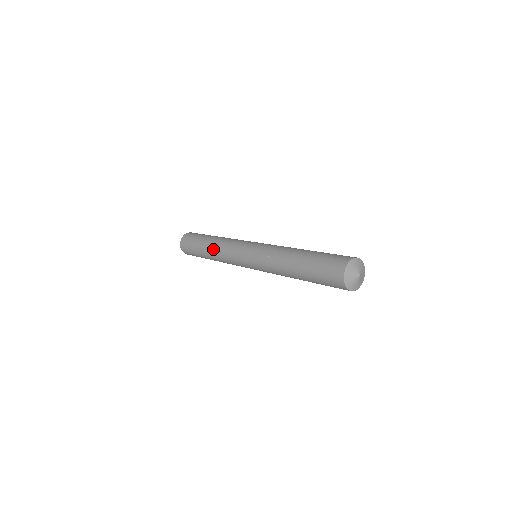
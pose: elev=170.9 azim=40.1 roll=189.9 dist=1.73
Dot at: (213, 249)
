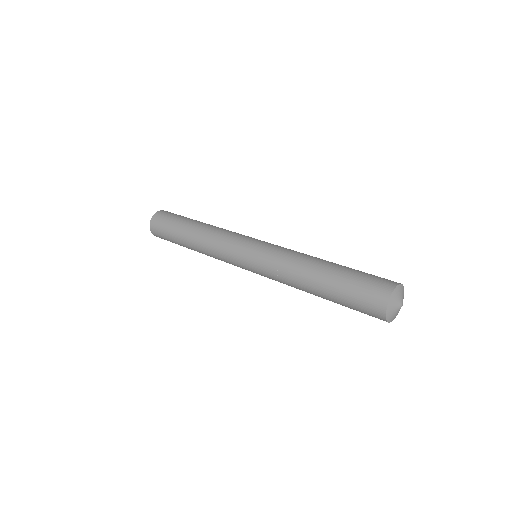
Dot at: (199, 249)
